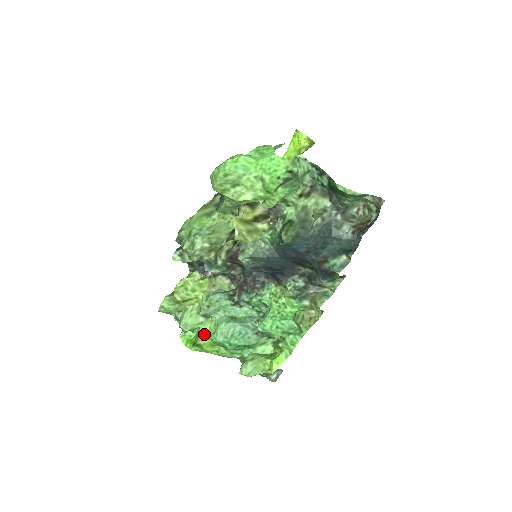
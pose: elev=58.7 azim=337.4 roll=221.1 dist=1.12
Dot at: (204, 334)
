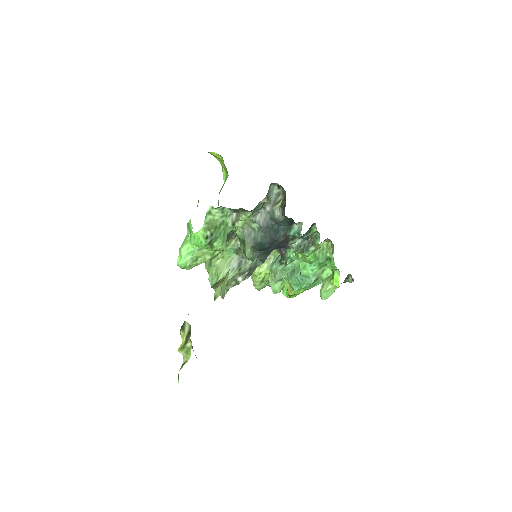
Dot at: (288, 289)
